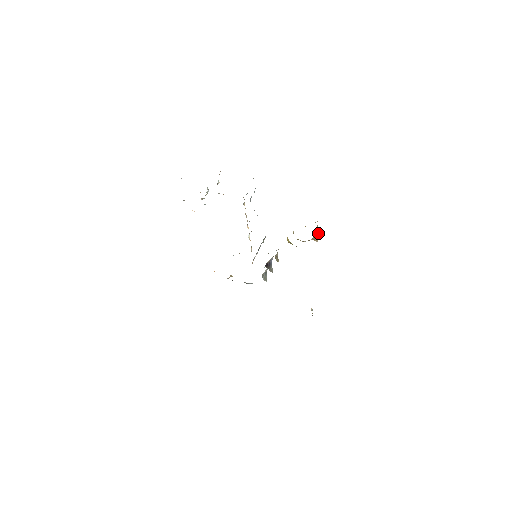
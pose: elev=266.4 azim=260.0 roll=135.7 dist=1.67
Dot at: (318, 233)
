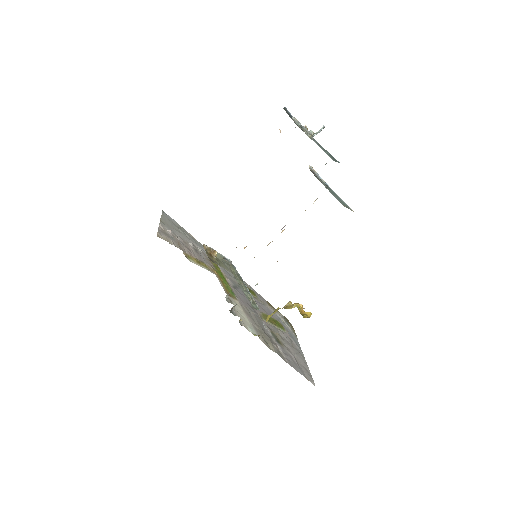
Dot at: occluded
